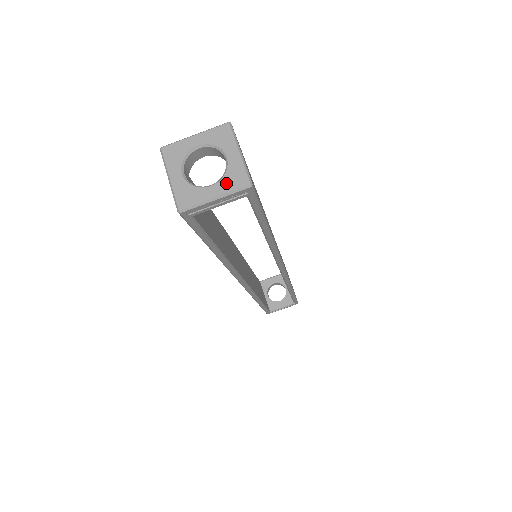
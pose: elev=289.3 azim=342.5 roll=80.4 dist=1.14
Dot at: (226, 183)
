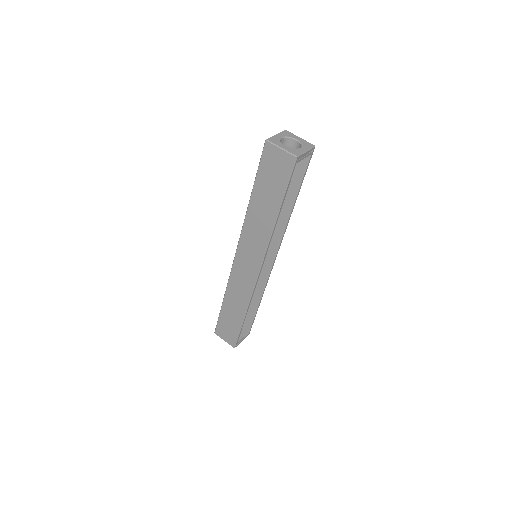
Dot at: (305, 146)
